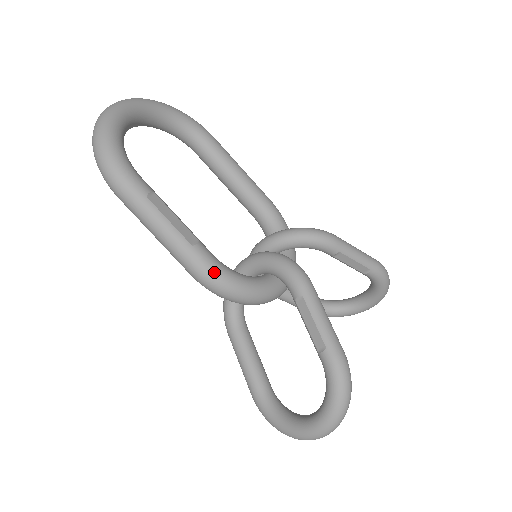
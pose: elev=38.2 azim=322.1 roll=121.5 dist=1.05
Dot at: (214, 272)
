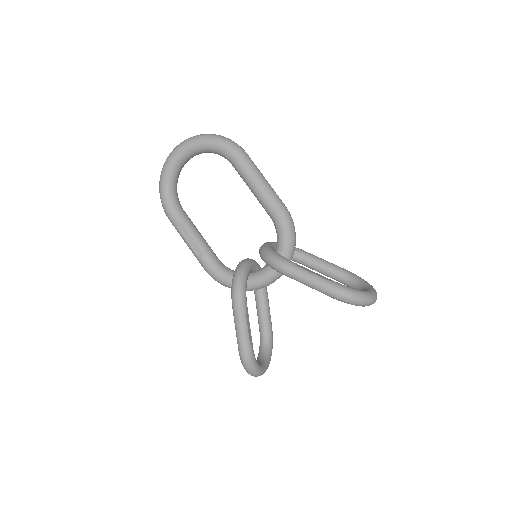
Dot at: (210, 274)
